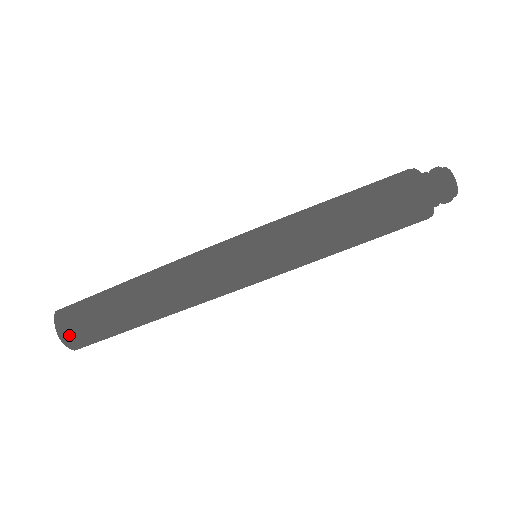
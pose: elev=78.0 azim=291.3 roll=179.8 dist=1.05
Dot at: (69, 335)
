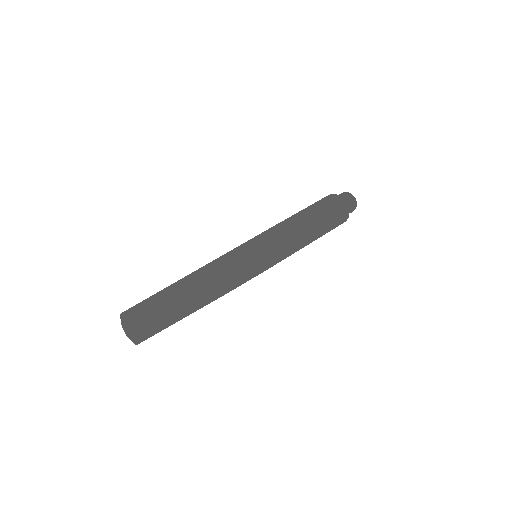
Dot at: (132, 314)
